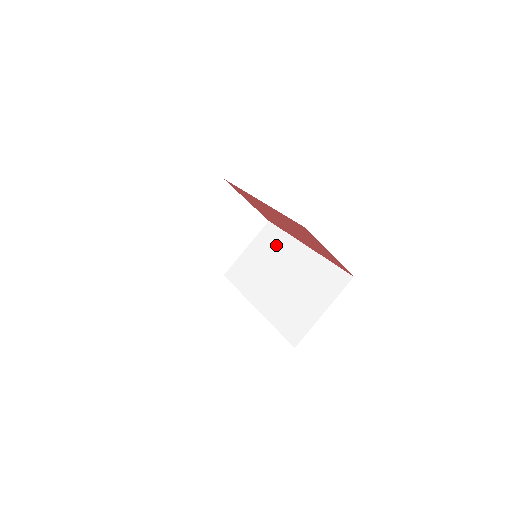
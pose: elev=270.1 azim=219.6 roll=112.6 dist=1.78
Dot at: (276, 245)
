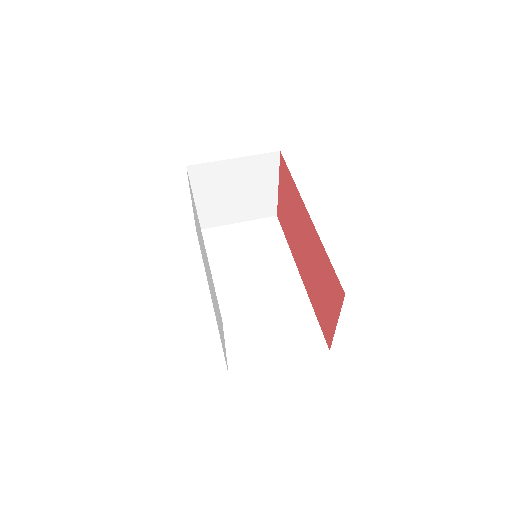
Dot at: (270, 248)
